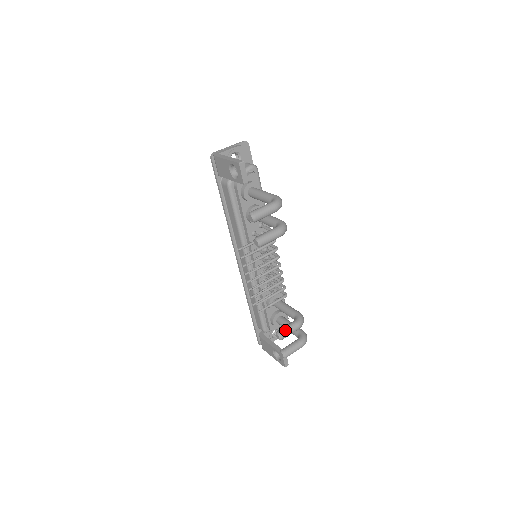
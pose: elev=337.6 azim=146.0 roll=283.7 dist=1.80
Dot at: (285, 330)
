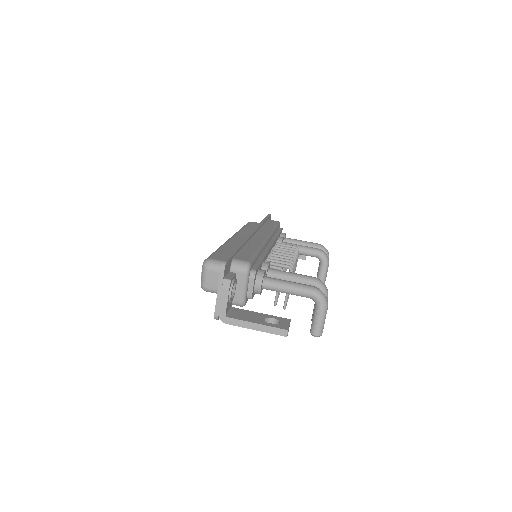
Dot at: (324, 279)
